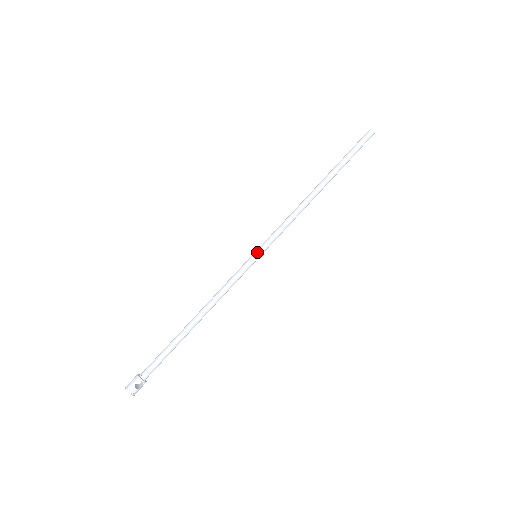
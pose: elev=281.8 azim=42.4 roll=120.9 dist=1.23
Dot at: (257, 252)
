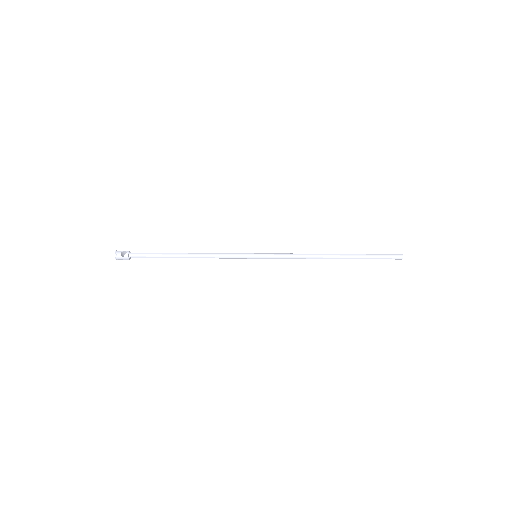
Dot at: (259, 253)
